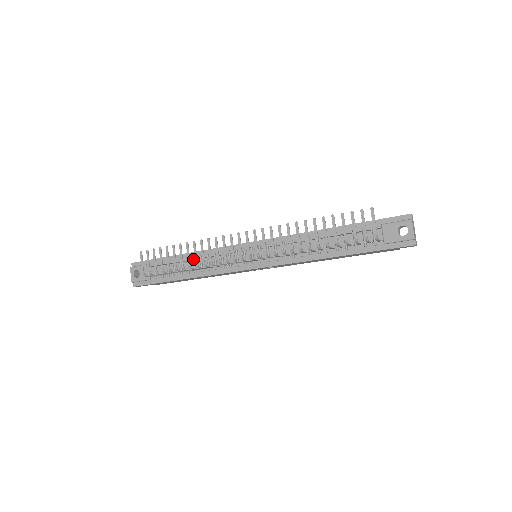
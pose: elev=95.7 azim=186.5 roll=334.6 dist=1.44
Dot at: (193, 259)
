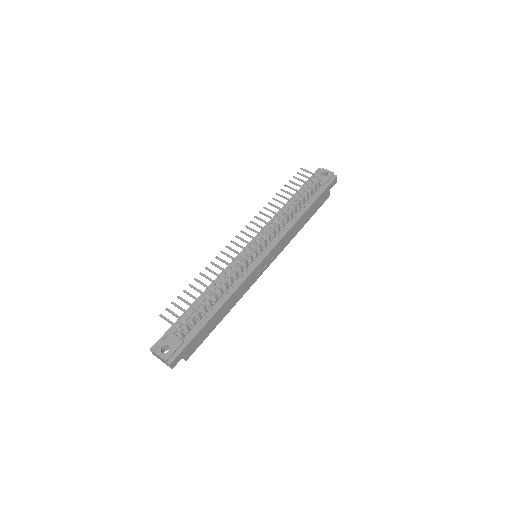
Dot at: occluded
